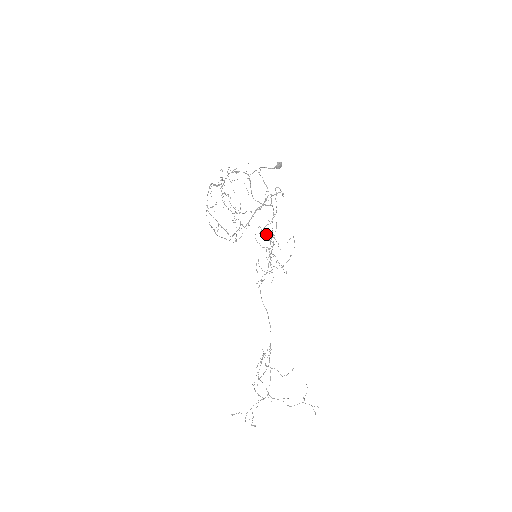
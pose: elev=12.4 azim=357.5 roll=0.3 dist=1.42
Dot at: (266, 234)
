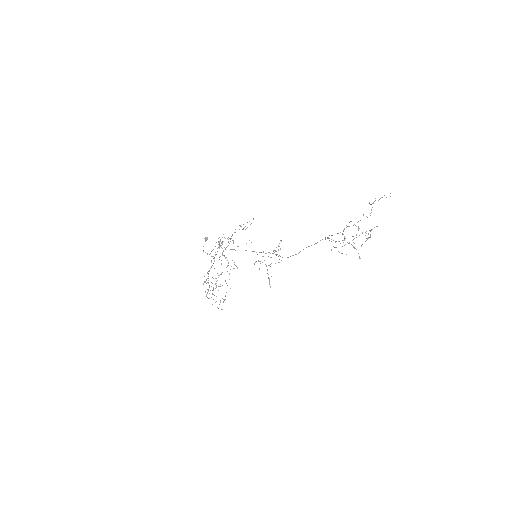
Dot at: (232, 234)
